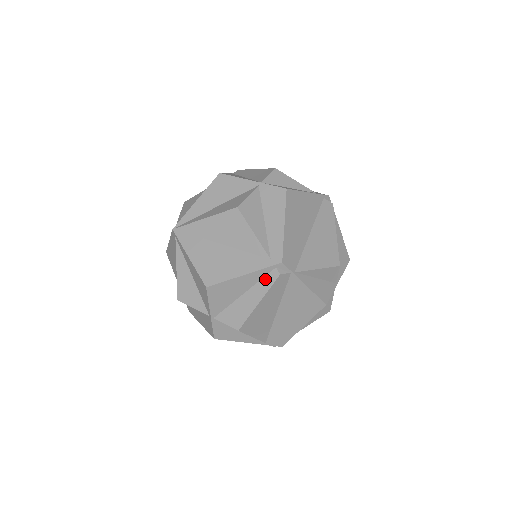
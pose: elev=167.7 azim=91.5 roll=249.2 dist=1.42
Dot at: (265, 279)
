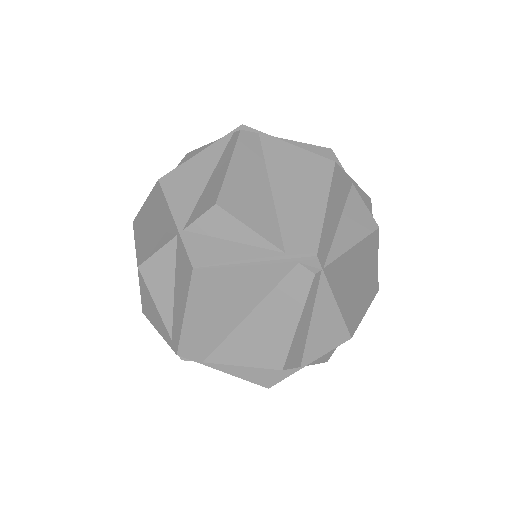
Dot at: occluded
